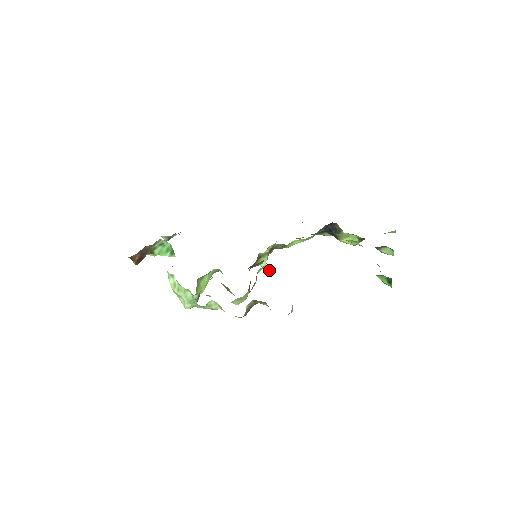
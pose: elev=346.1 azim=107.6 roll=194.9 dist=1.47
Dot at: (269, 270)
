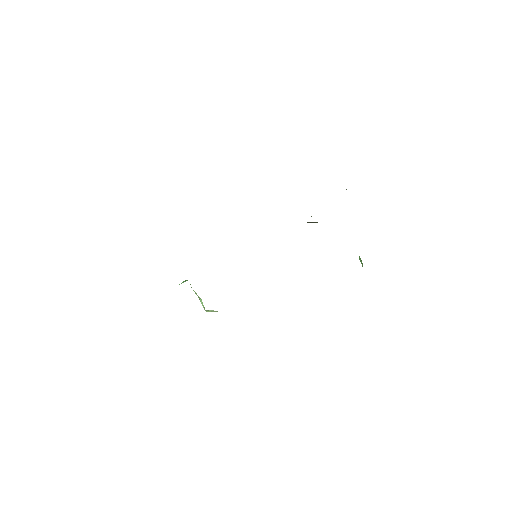
Dot at: occluded
